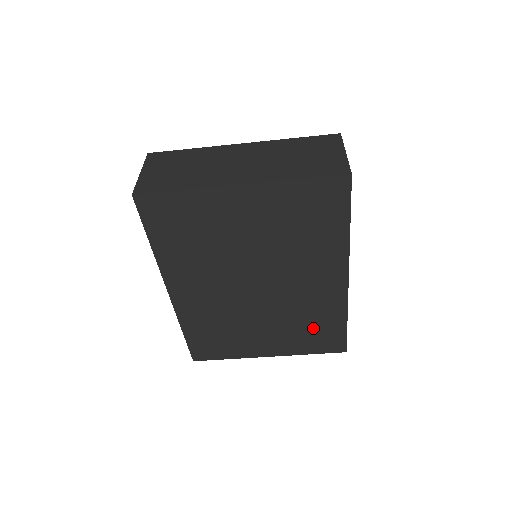
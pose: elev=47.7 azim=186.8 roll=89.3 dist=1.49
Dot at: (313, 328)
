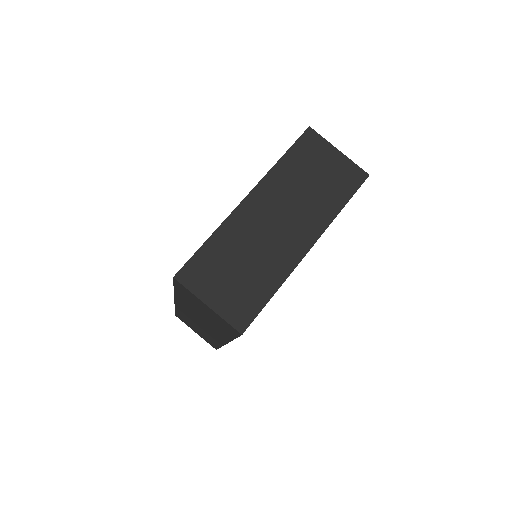
Dot at: occluded
